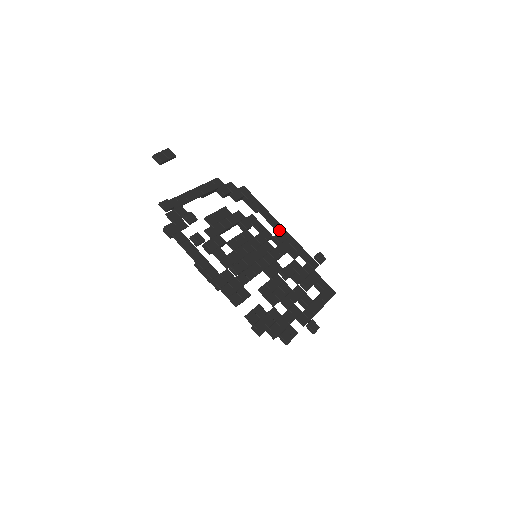
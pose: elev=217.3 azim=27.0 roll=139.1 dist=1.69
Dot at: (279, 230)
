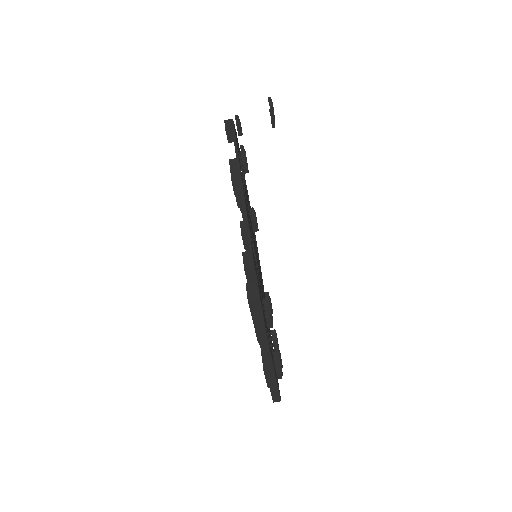
Dot at: occluded
